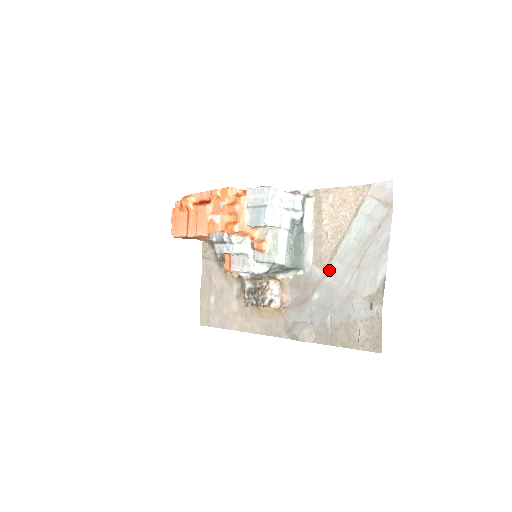
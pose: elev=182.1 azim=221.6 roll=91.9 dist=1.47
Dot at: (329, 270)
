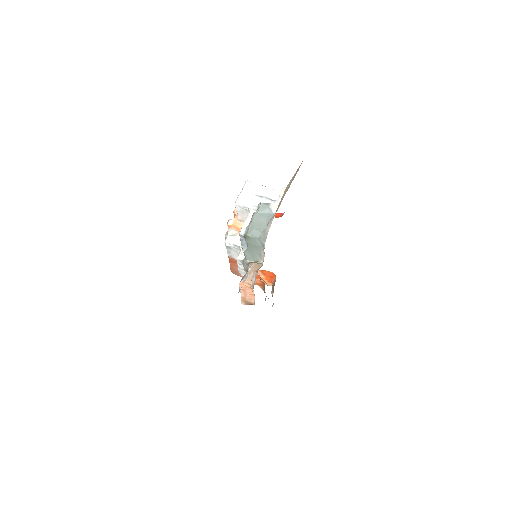
Dot at: occluded
